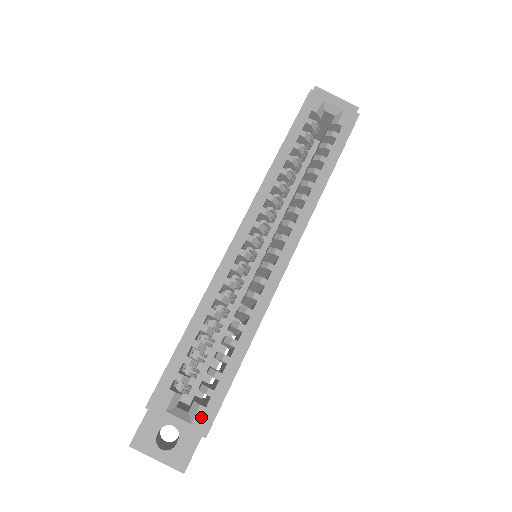
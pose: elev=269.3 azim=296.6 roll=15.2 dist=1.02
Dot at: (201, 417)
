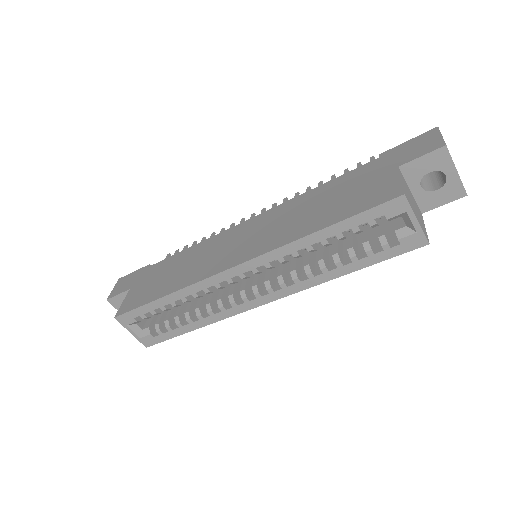
Dot at: (148, 339)
